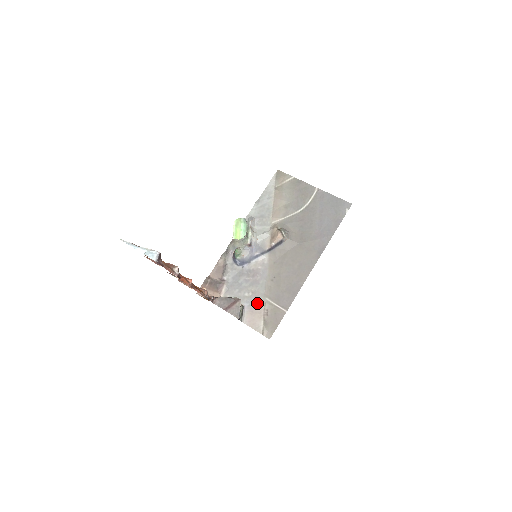
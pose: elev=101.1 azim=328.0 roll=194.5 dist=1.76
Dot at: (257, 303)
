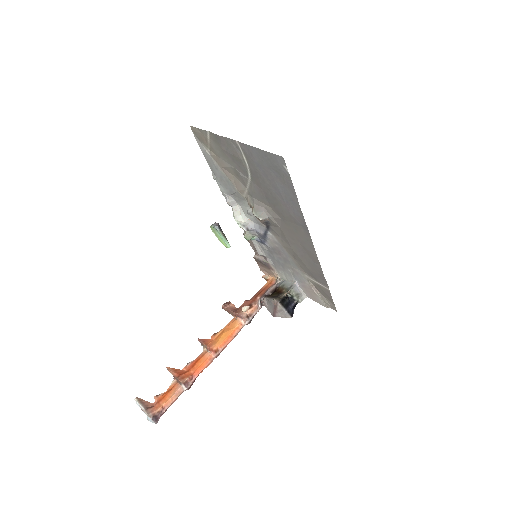
Dot at: (302, 280)
